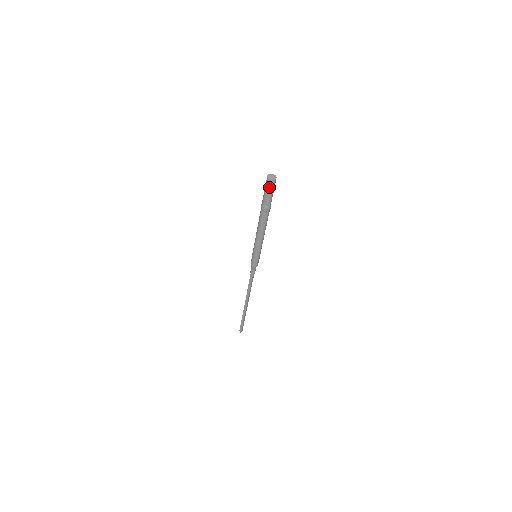
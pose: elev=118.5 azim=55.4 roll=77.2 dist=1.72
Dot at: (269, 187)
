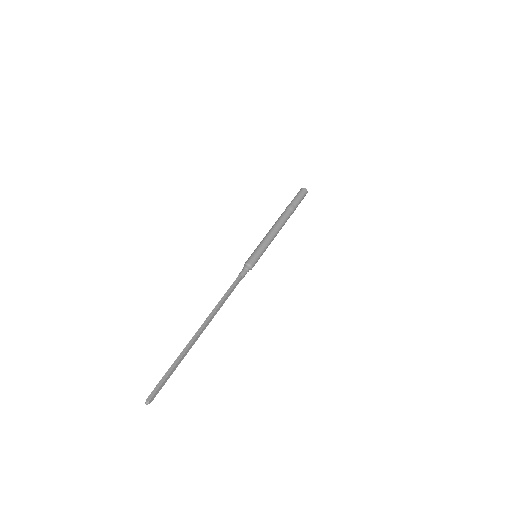
Dot at: (301, 192)
